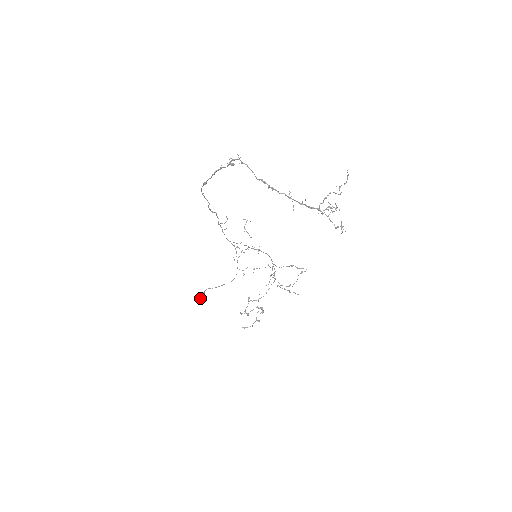
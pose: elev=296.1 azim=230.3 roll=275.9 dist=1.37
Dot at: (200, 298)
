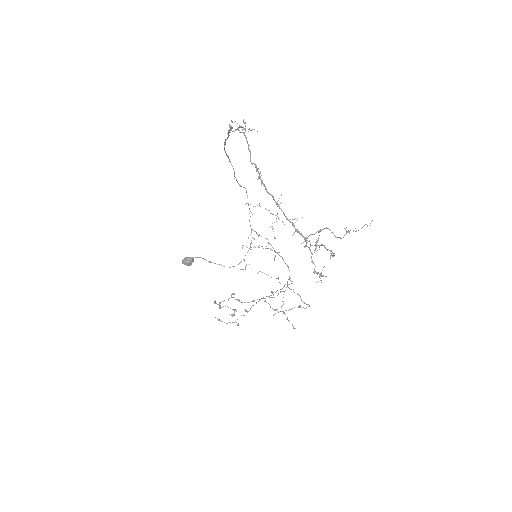
Dot at: (186, 260)
